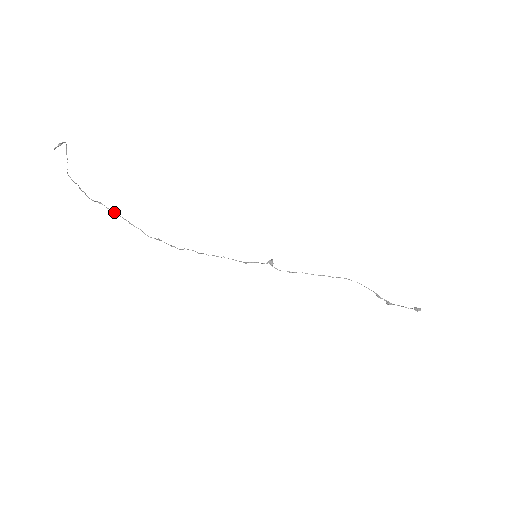
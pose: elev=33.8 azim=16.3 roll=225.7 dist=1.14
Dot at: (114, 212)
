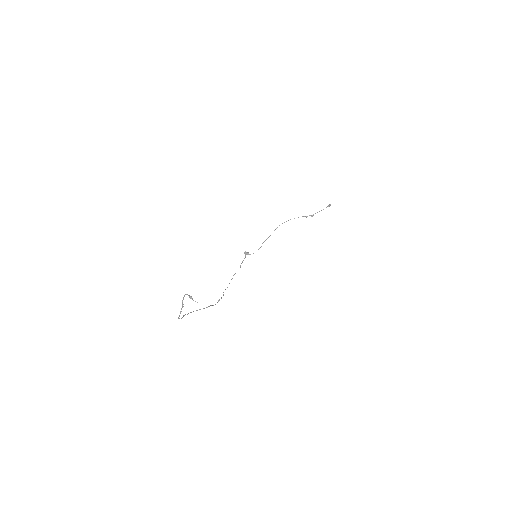
Dot at: occluded
